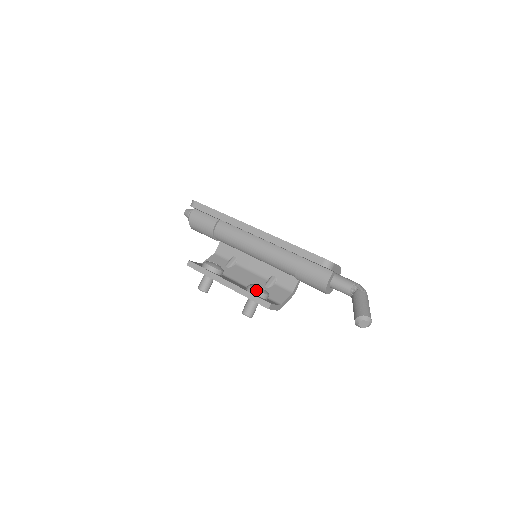
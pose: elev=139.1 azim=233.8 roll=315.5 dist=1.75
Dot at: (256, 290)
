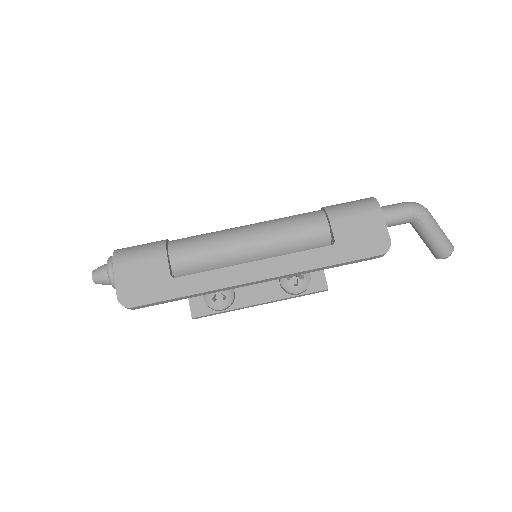
Dot at: (302, 292)
